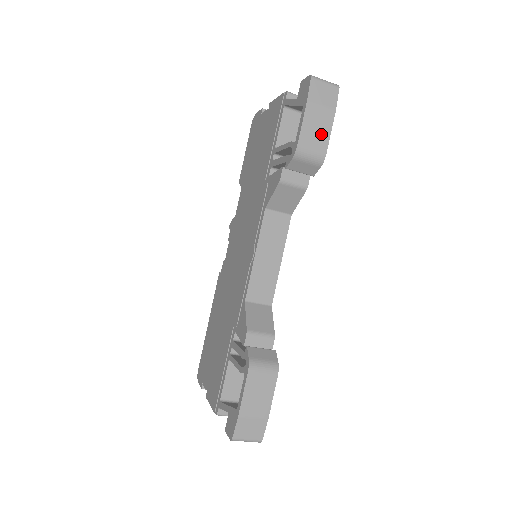
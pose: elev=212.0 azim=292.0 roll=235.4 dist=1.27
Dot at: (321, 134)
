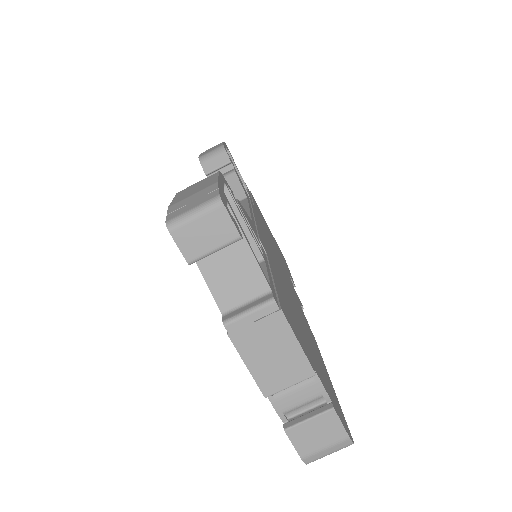
Dot at: occluded
